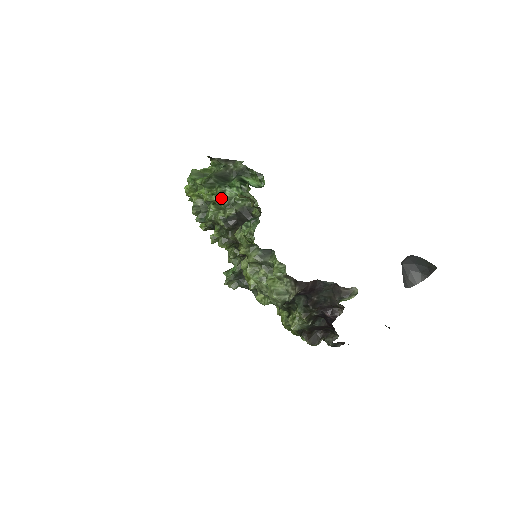
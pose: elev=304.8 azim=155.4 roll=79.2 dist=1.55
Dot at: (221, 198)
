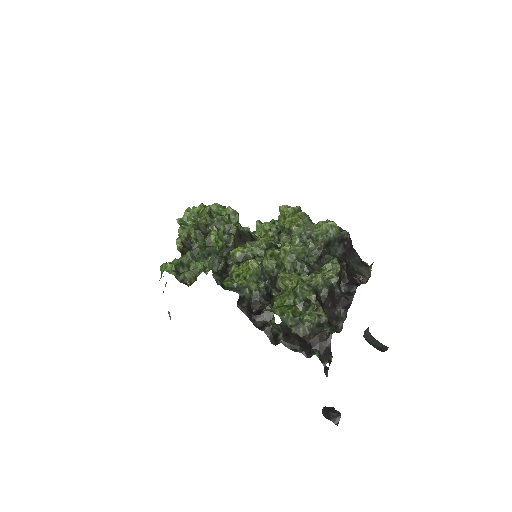
Dot at: occluded
